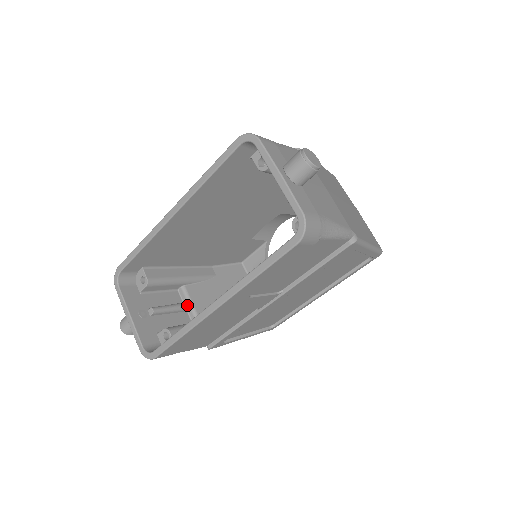
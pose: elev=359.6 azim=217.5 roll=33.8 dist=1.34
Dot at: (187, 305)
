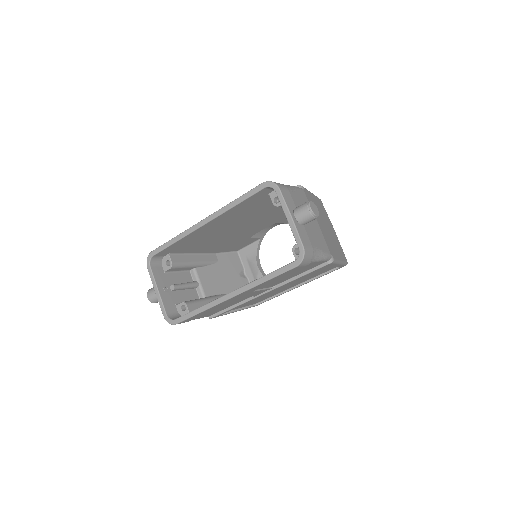
Dot at: (197, 284)
